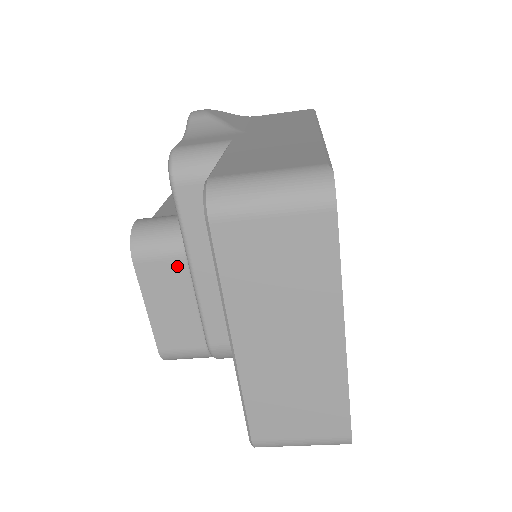
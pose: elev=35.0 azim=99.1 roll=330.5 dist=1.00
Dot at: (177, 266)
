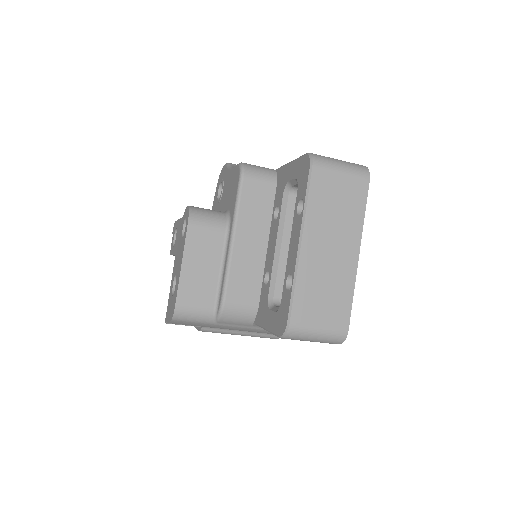
Dot at: (217, 237)
